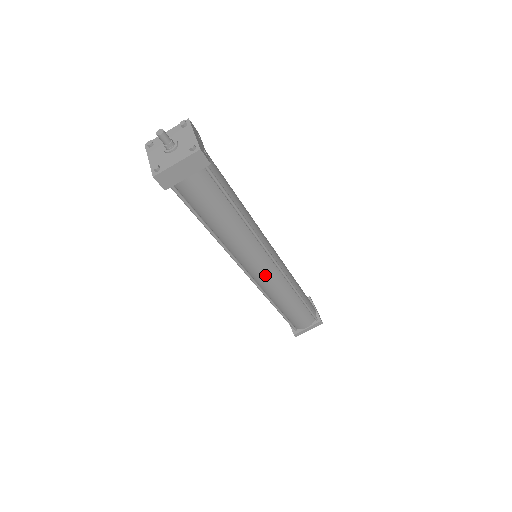
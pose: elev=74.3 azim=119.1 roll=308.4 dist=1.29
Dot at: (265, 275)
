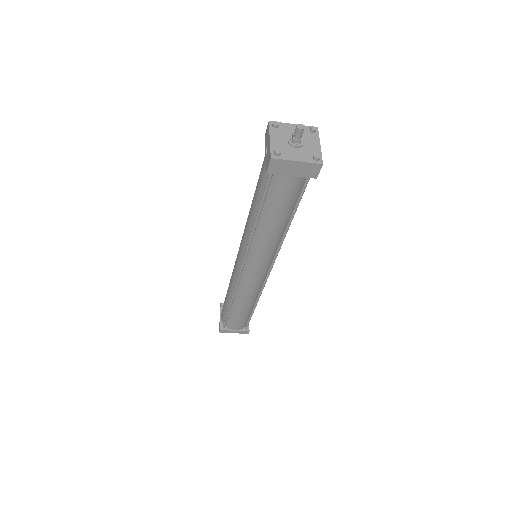
Dot at: (254, 276)
